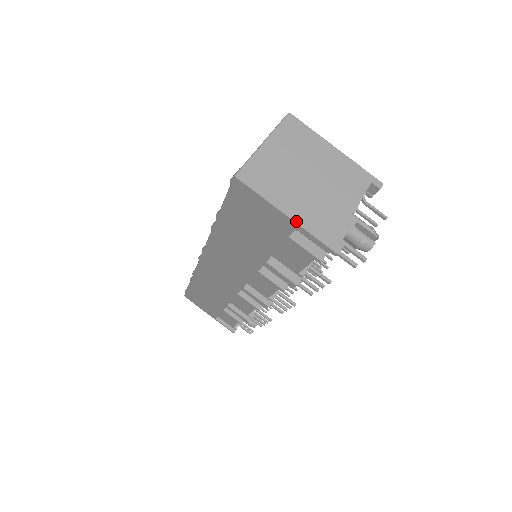
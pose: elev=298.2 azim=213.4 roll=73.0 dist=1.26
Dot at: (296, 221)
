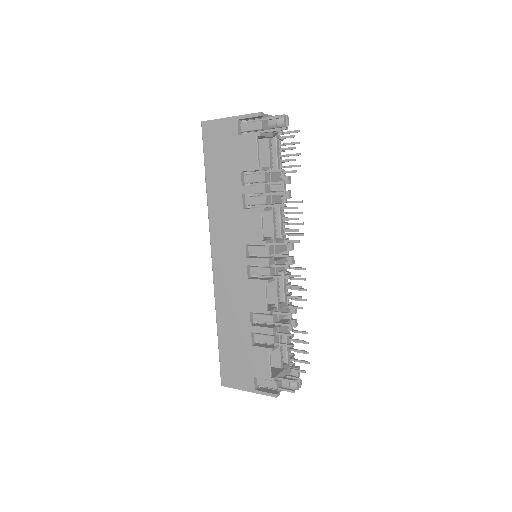
Dot at: (235, 116)
